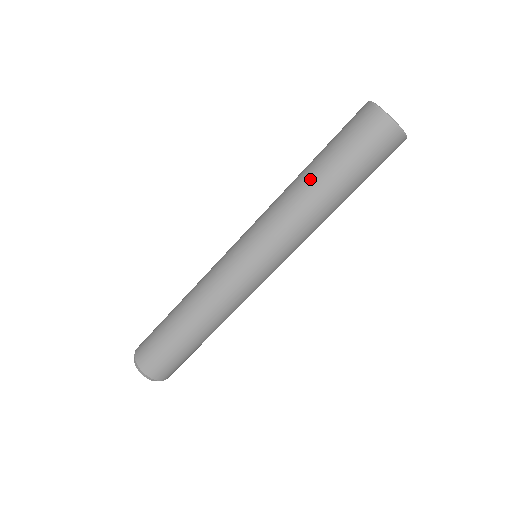
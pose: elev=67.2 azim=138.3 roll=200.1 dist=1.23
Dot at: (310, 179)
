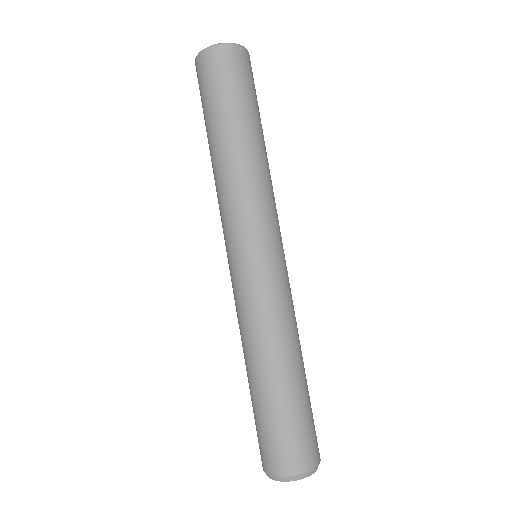
Dot at: occluded
